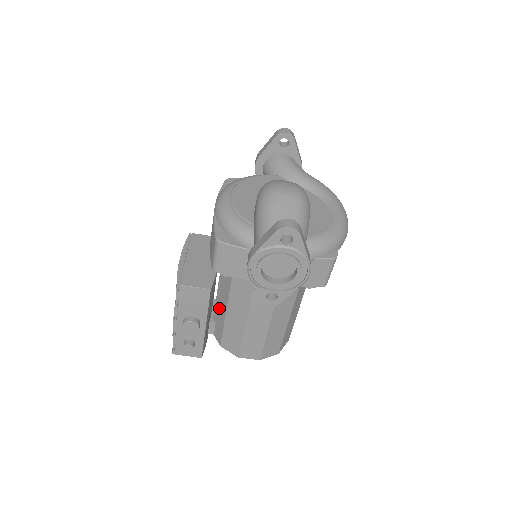
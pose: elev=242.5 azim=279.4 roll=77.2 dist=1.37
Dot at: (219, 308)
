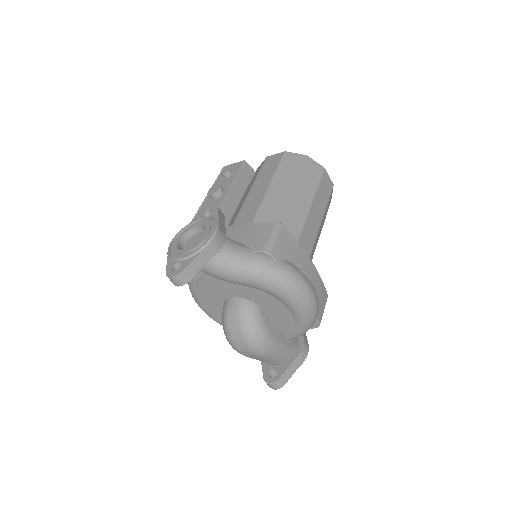
Dot at: occluded
